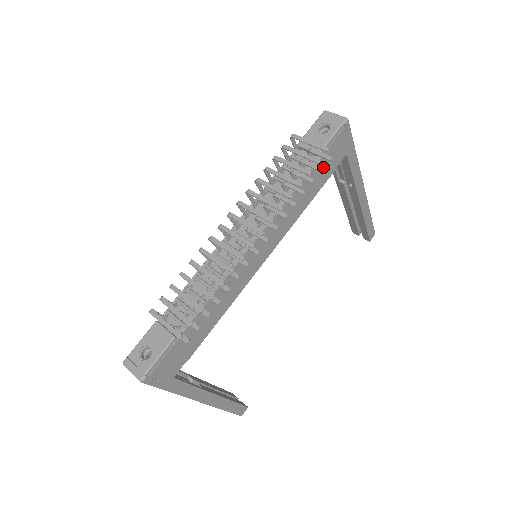
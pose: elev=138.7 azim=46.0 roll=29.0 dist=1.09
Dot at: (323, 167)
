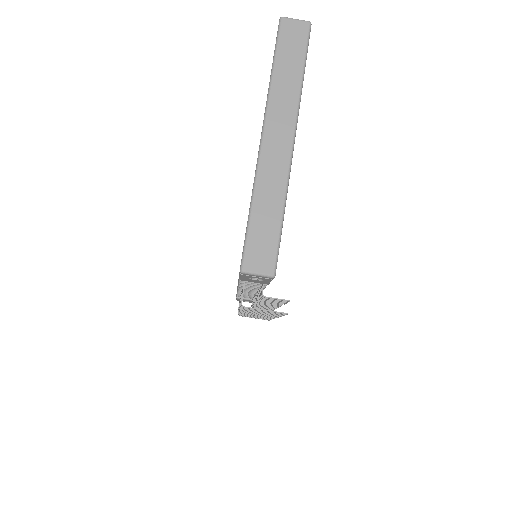
Dot at: occluded
